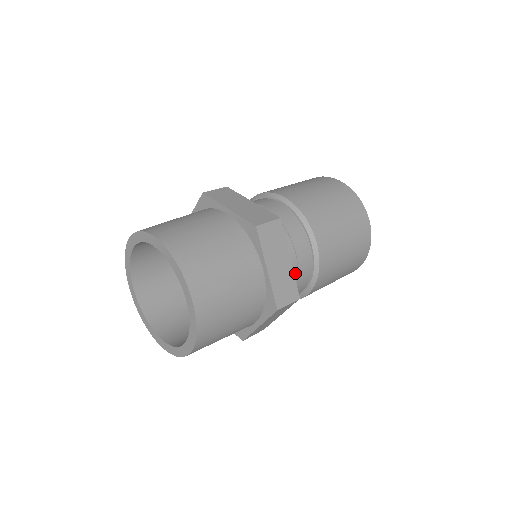
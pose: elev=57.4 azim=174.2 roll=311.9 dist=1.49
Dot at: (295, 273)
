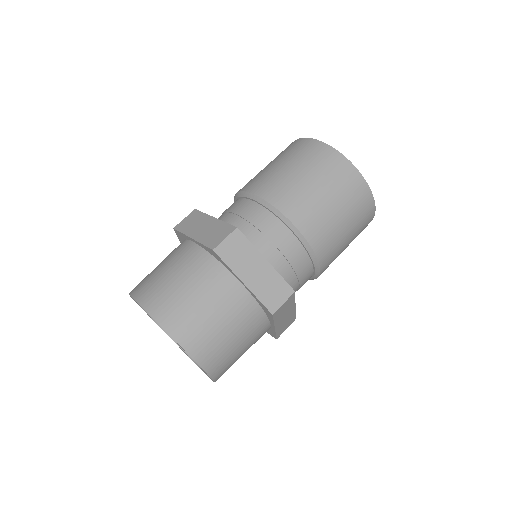
Dot at: (286, 265)
